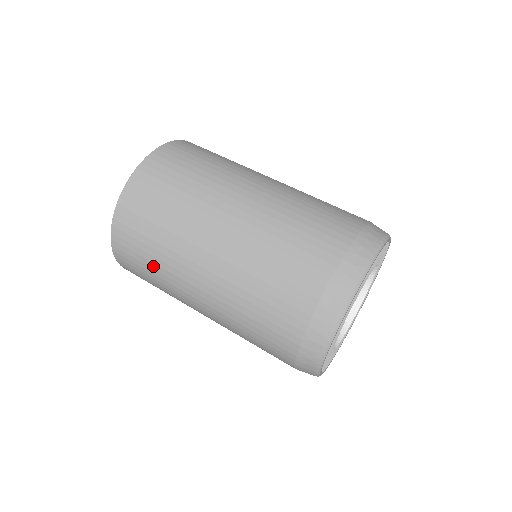
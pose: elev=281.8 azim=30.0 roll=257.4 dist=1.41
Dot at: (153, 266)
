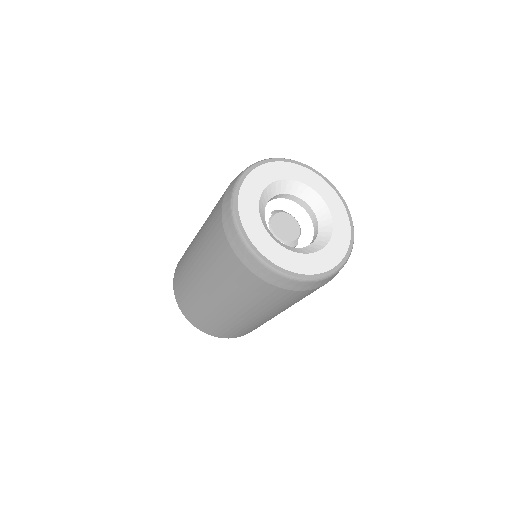
Dot at: (224, 326)
